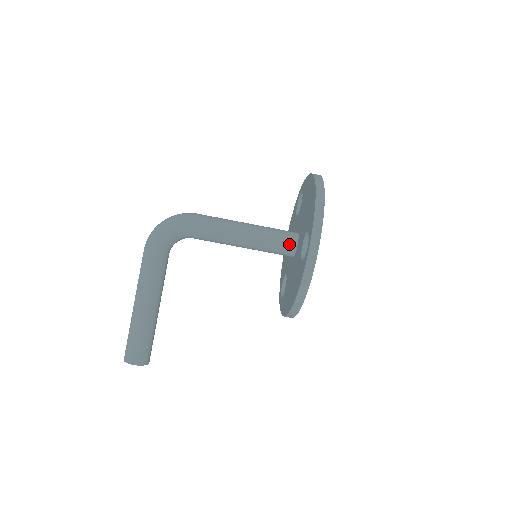
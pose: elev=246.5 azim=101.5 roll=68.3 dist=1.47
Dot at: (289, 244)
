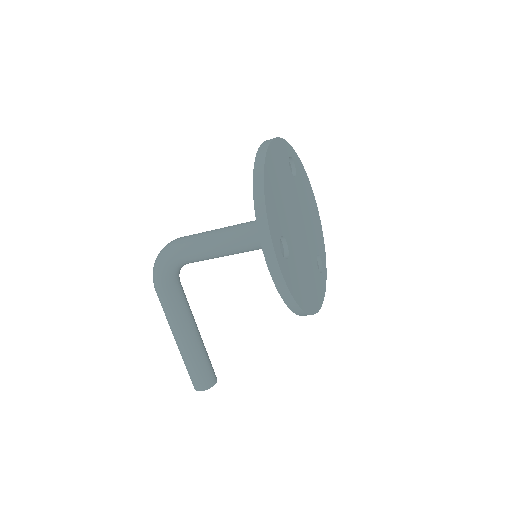
Dot at: occluded
